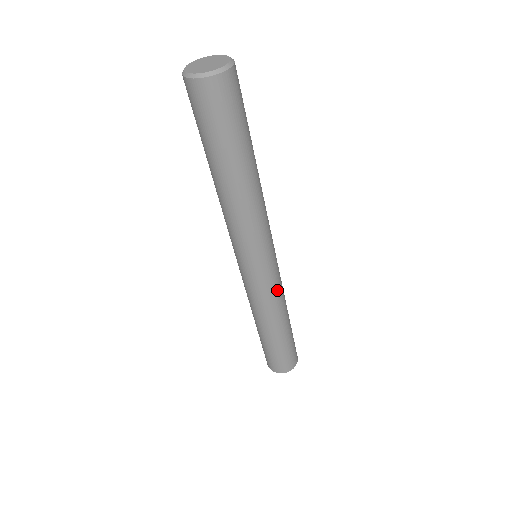
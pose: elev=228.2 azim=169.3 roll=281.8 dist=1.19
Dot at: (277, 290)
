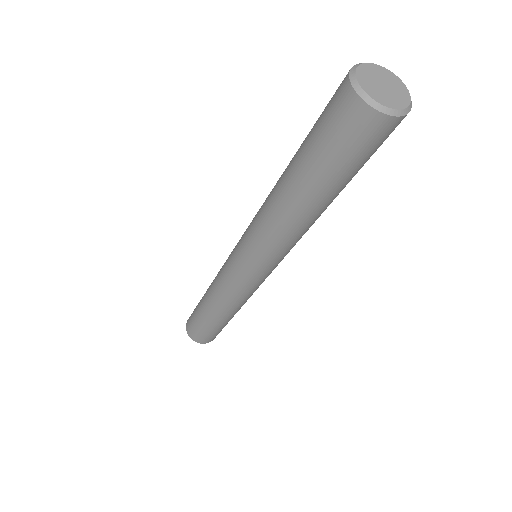
Dot at: (238, 294)
